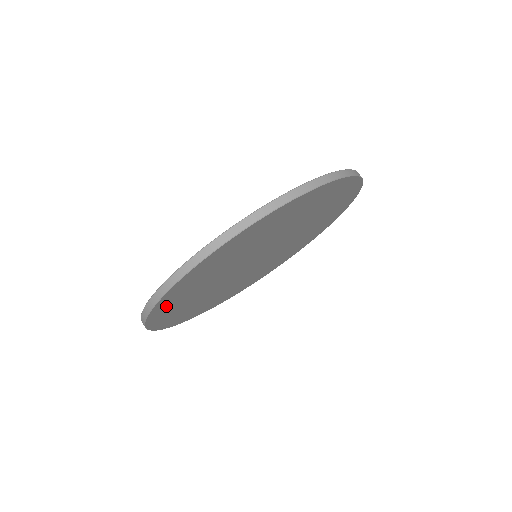
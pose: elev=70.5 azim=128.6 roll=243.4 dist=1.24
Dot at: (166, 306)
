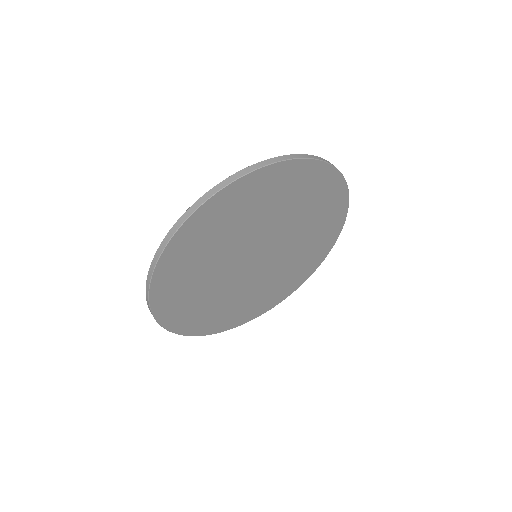
Dot at: (202, 326)
